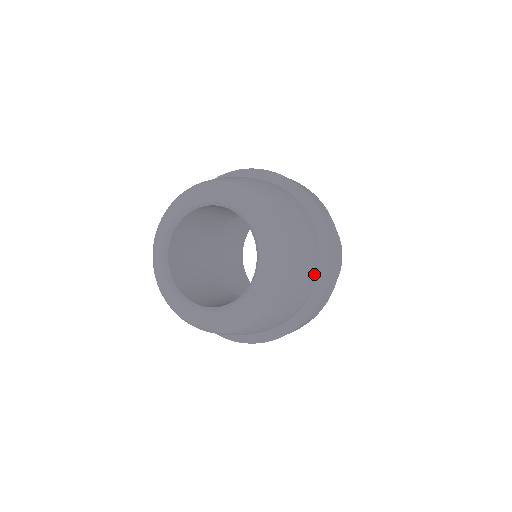
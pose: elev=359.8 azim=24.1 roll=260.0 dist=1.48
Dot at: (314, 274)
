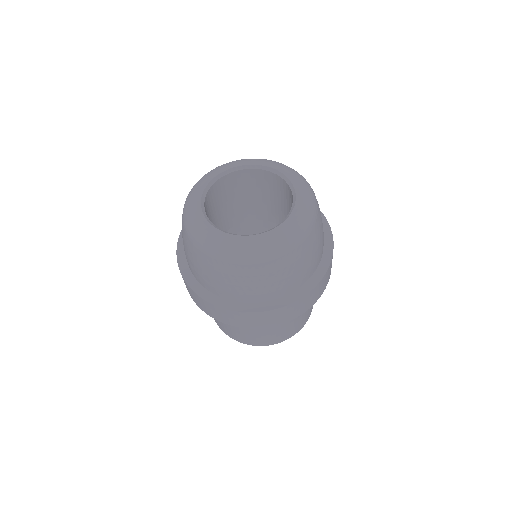
Dot at: (280, 292)
